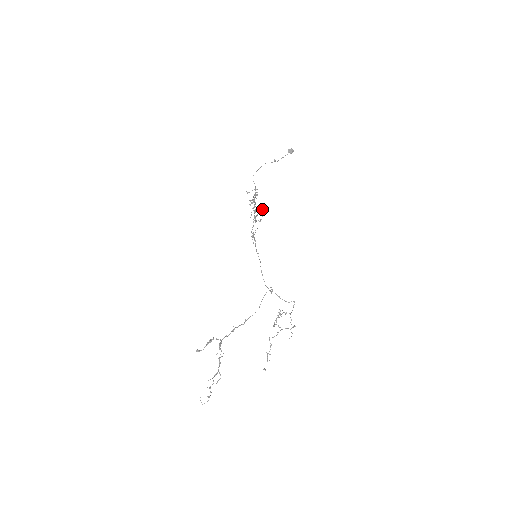
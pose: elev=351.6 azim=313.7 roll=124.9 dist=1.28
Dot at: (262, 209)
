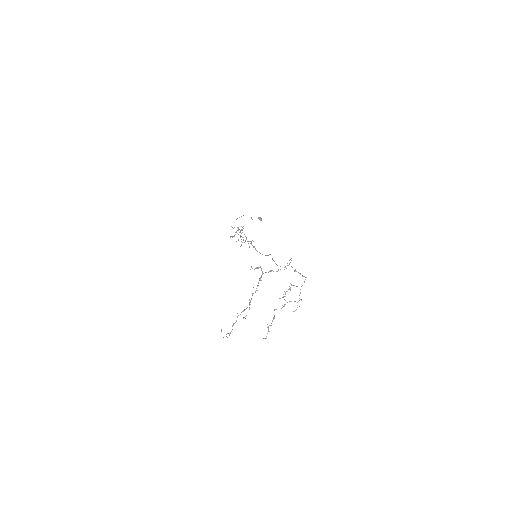
Dot at: (244, 242)
